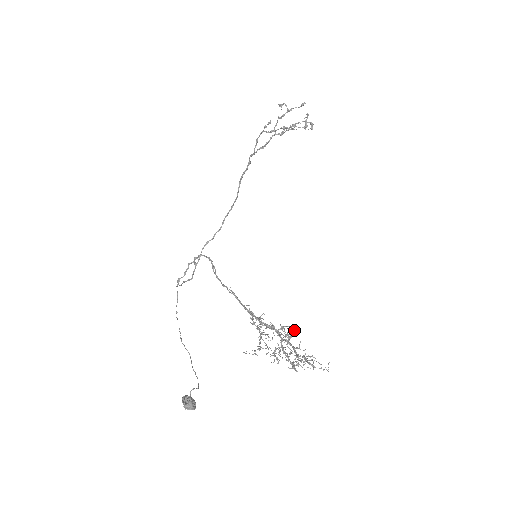
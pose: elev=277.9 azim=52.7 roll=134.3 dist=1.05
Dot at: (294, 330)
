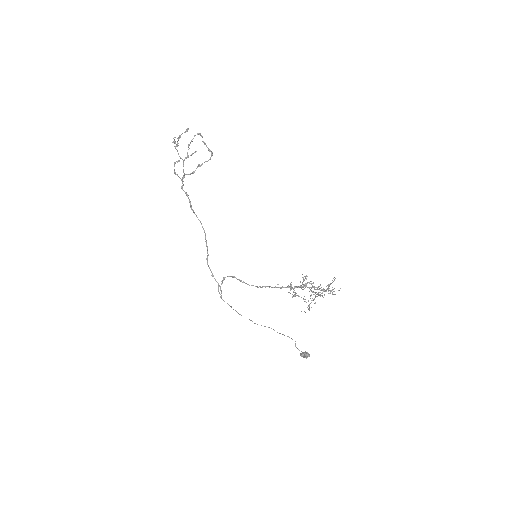
Dot at: (307, 276)
